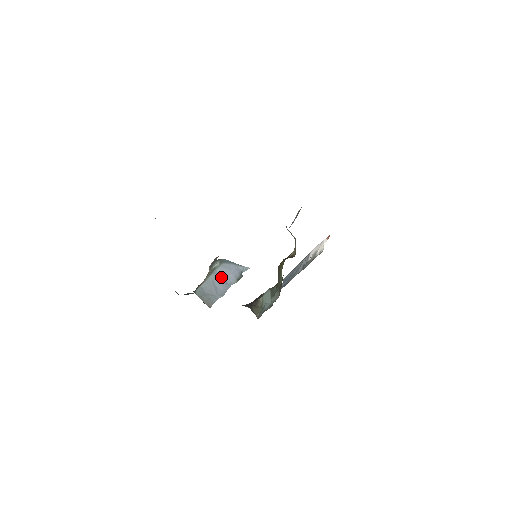
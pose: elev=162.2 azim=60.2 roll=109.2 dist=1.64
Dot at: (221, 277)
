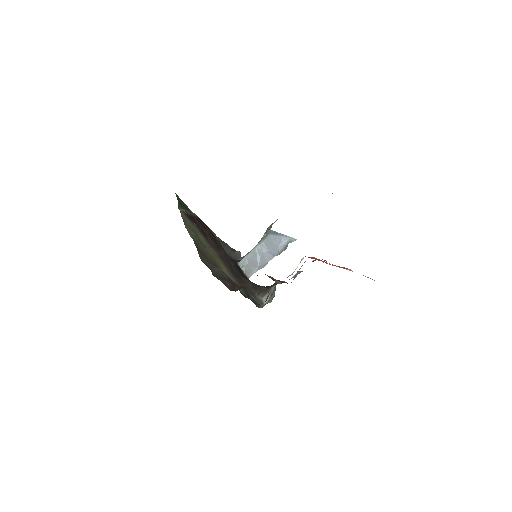
Dot at: (266, 248)
